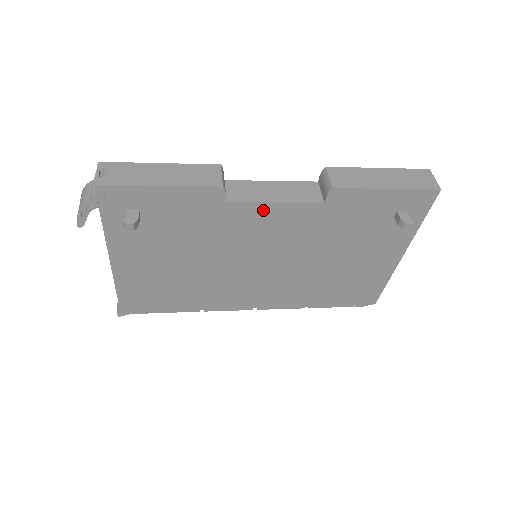
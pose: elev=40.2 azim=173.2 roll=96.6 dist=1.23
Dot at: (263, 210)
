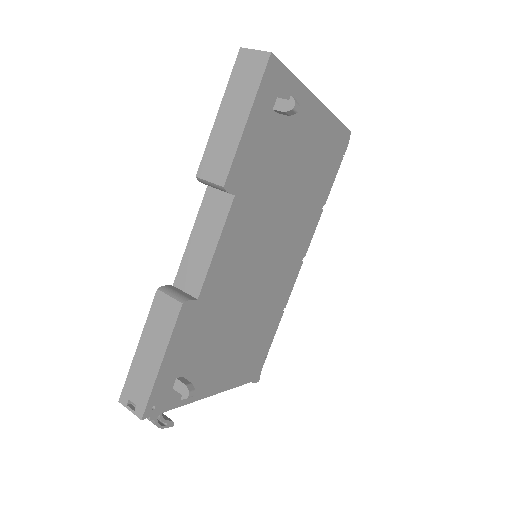
Dot at: (218, 261)
